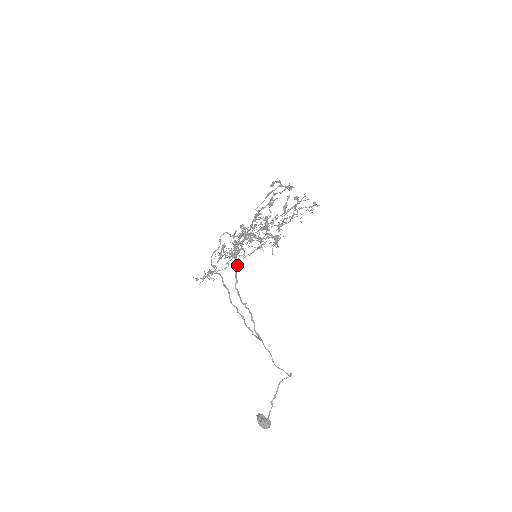
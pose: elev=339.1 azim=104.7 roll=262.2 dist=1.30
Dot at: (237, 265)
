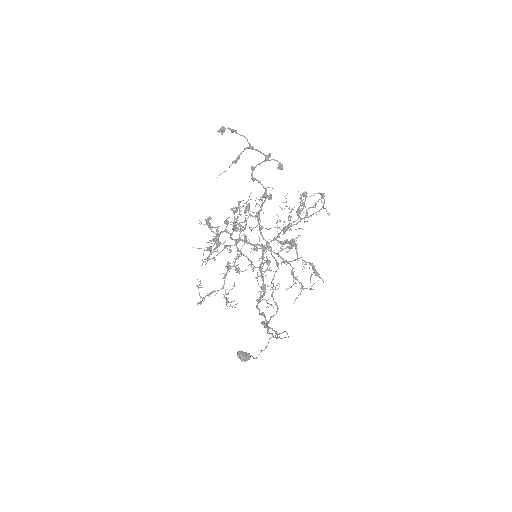
Dot at: (264, 294)
